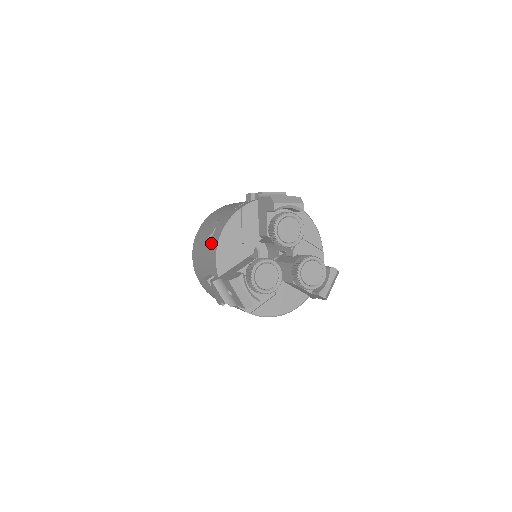
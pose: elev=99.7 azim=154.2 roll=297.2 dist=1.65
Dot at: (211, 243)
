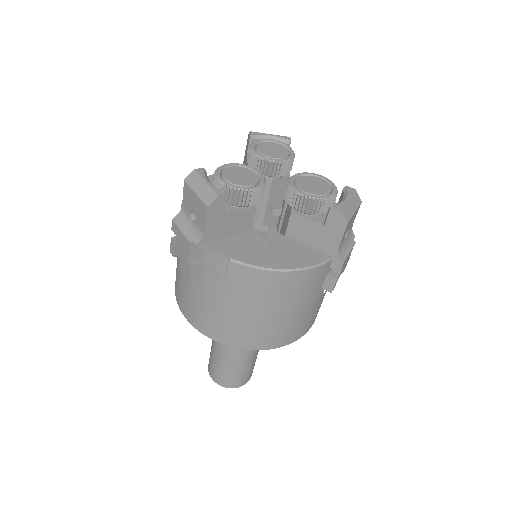
Dot at: occluded
